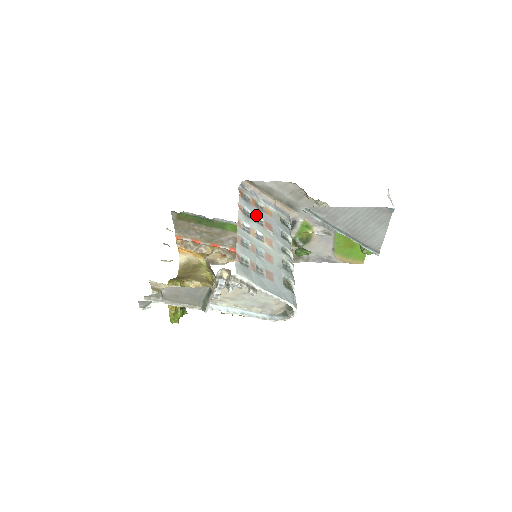
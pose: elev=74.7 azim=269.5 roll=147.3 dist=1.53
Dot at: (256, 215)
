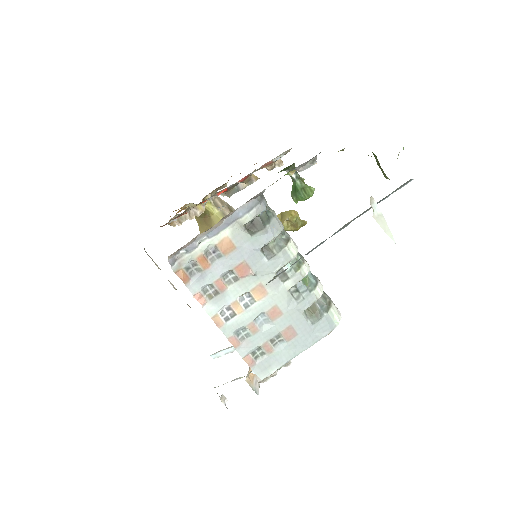
Dot at: (220, 276)
